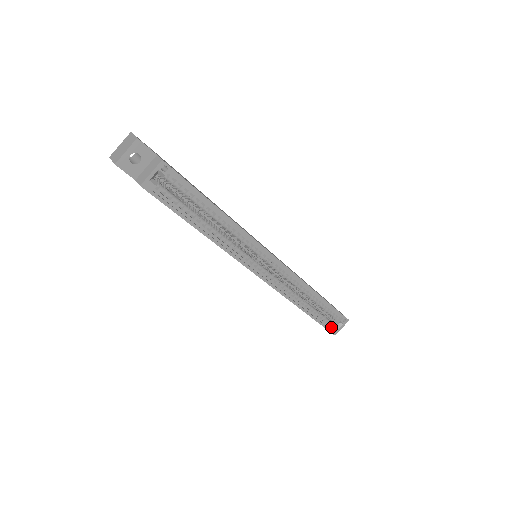
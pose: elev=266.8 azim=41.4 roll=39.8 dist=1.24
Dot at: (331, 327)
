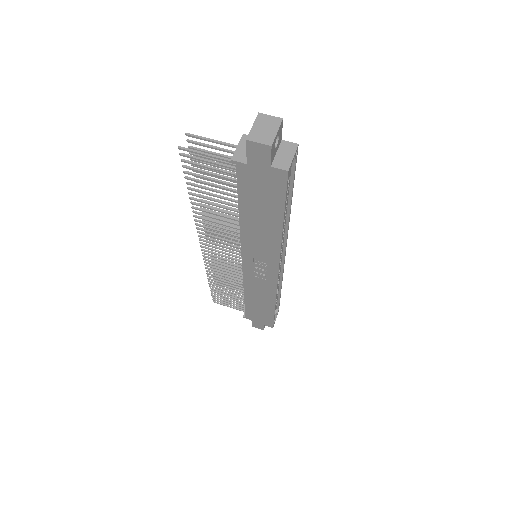
Dot at: occluded
